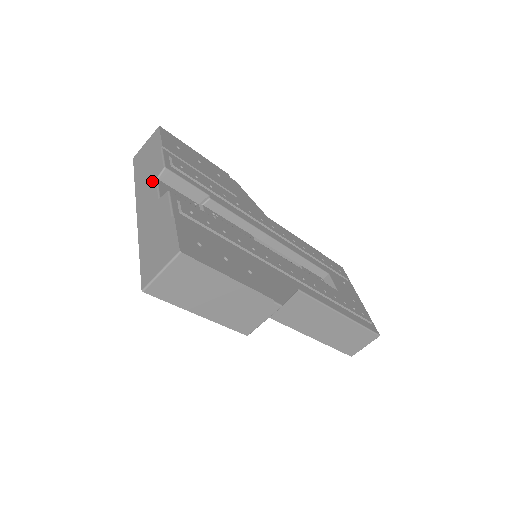
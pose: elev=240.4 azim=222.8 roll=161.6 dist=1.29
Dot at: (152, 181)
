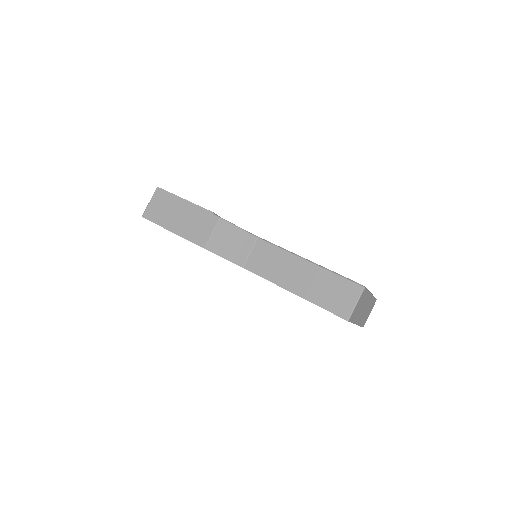
Dot at: occluded
